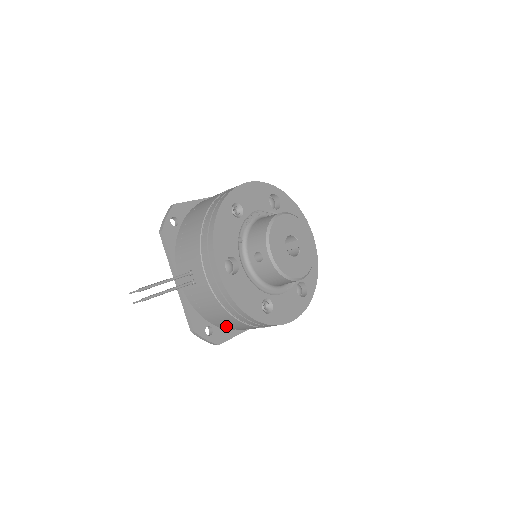
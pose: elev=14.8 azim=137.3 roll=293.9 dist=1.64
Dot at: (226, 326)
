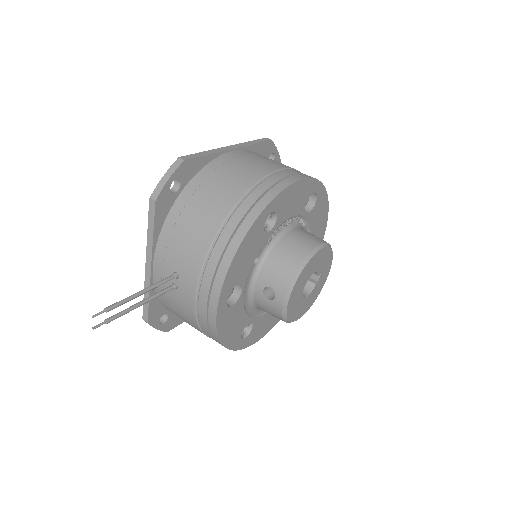
Dot at: occluded
